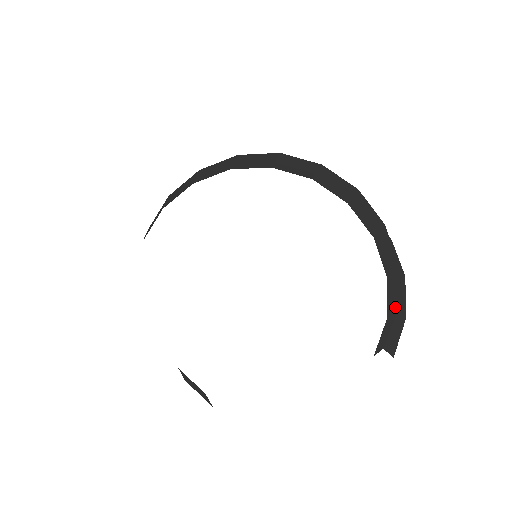
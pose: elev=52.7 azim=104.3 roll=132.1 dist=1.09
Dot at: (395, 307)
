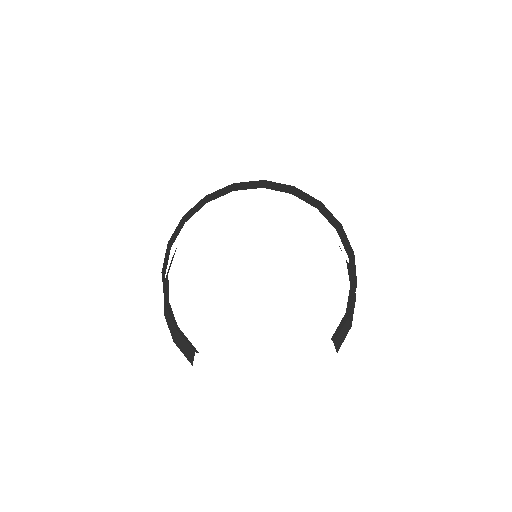
Dot at: (349, 312)
